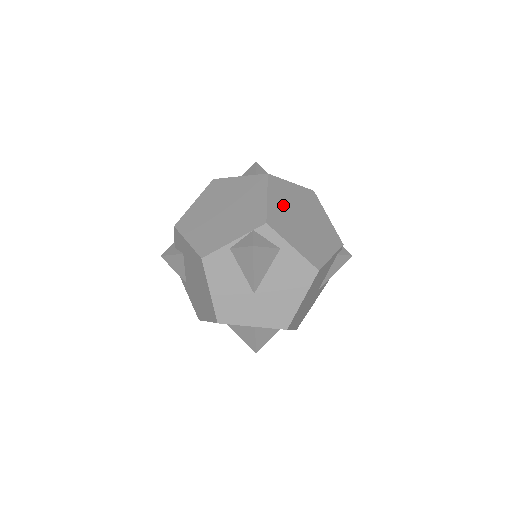
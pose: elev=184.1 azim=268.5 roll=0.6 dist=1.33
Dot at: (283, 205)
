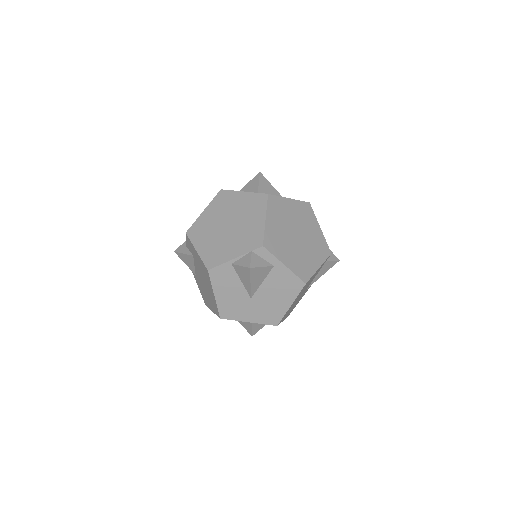
Dot at: (279, 224)
